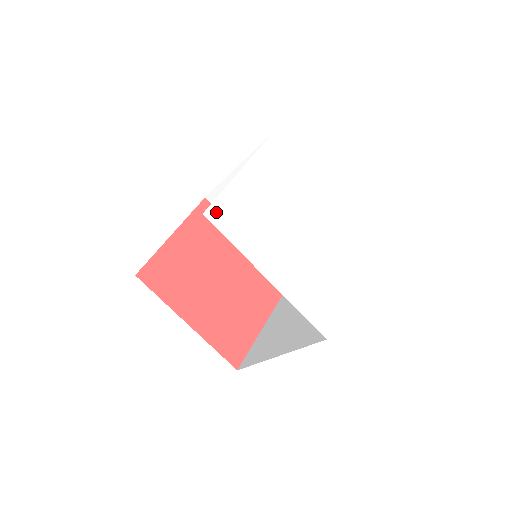
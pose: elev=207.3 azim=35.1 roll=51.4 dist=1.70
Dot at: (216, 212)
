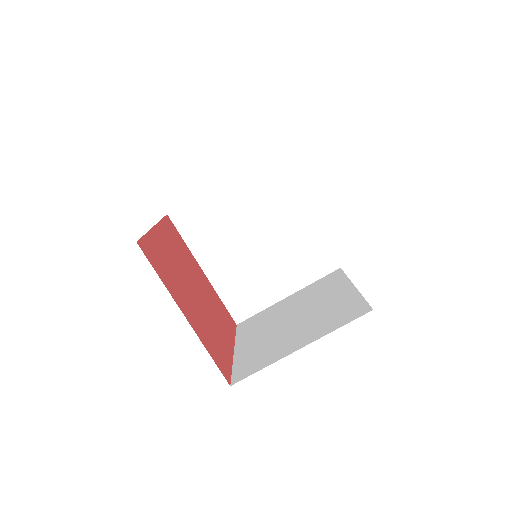
Dot at: occluded
